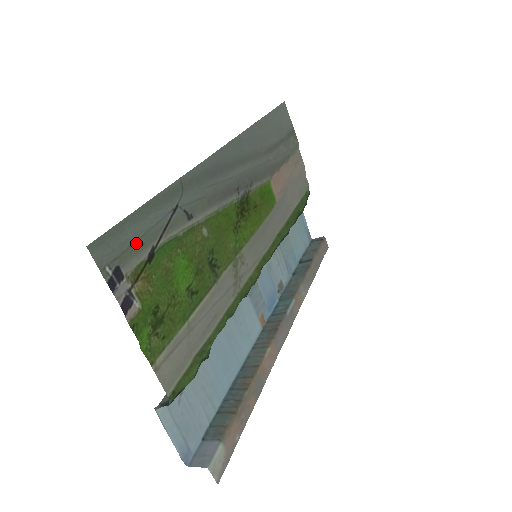
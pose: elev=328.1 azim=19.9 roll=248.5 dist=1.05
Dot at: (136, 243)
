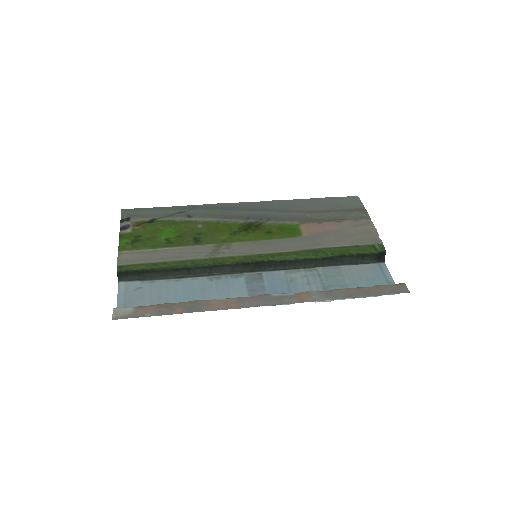
Dot at: (146, 215)
